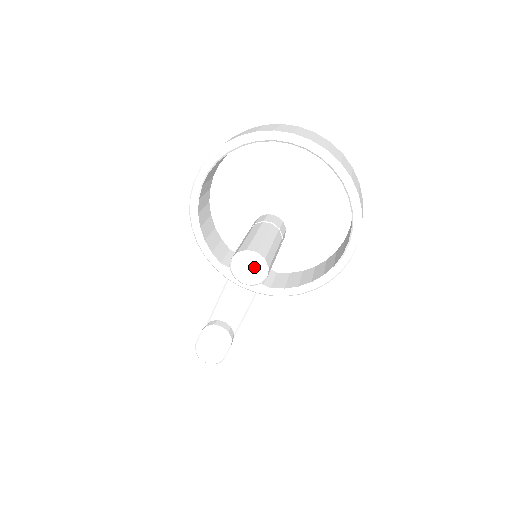
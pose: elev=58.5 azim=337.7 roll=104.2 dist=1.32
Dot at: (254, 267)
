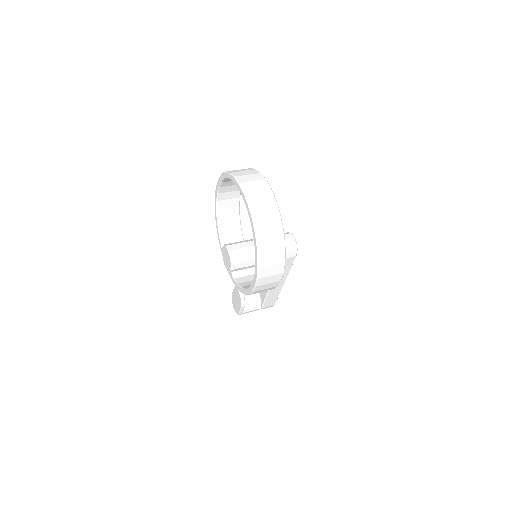
Dot at: (228, 259)
